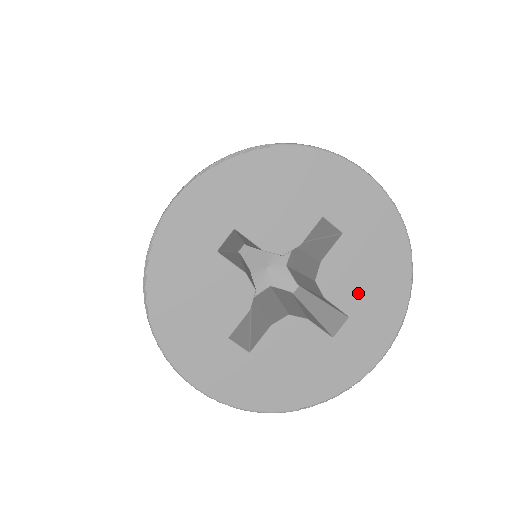
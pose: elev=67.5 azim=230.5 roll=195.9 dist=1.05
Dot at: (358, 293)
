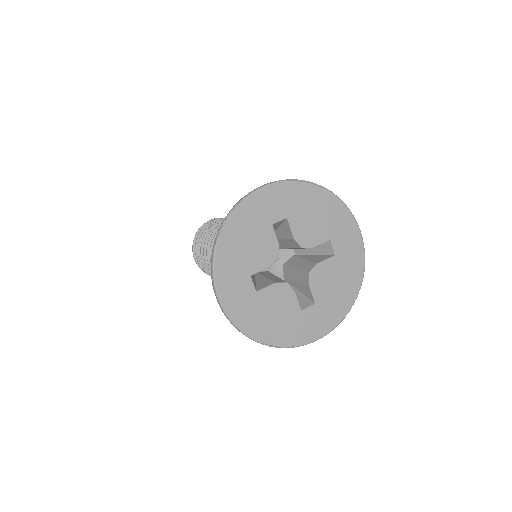
Dot at: (326, 293)
